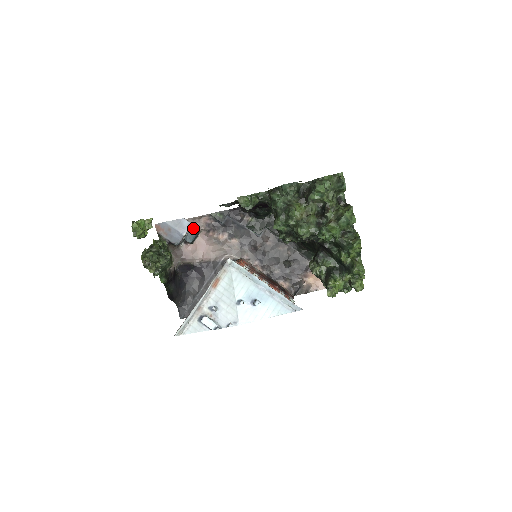
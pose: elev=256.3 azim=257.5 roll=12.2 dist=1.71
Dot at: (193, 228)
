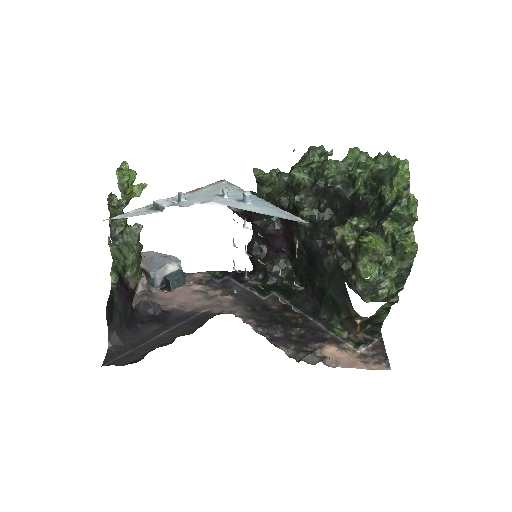
Dot at: (181, 270)
